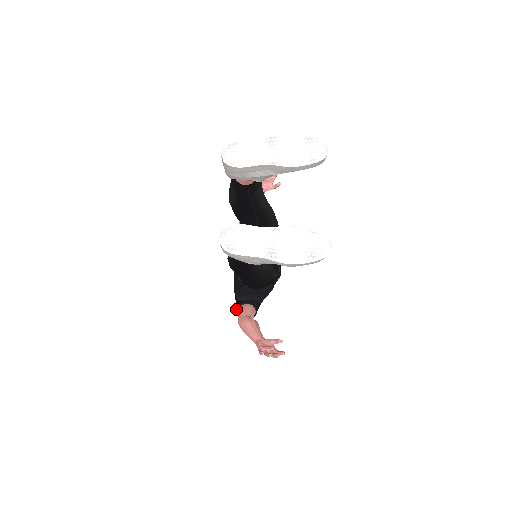
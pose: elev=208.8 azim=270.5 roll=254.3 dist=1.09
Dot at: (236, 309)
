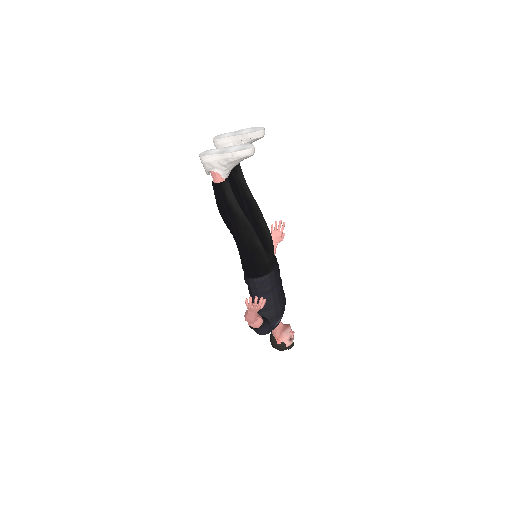
Dot at: occluded
